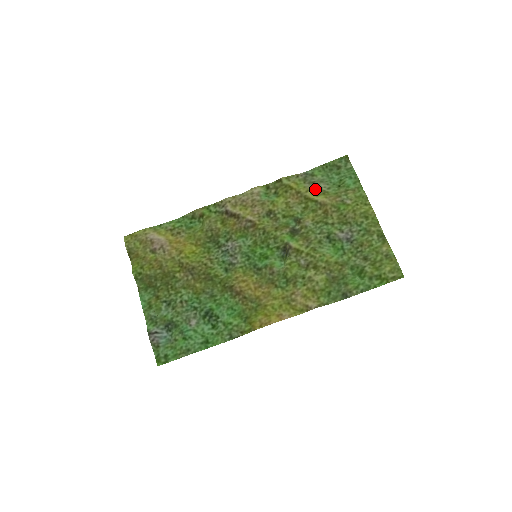
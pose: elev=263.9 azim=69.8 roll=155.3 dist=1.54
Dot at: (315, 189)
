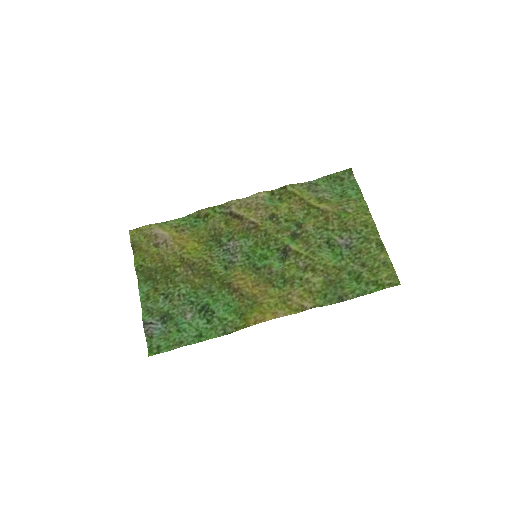
Dot at: (318, 197)
